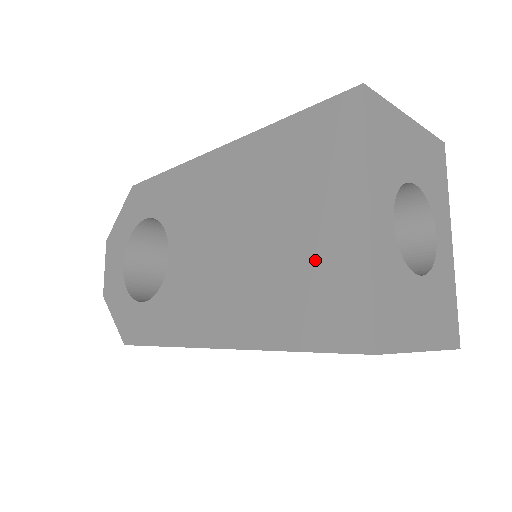
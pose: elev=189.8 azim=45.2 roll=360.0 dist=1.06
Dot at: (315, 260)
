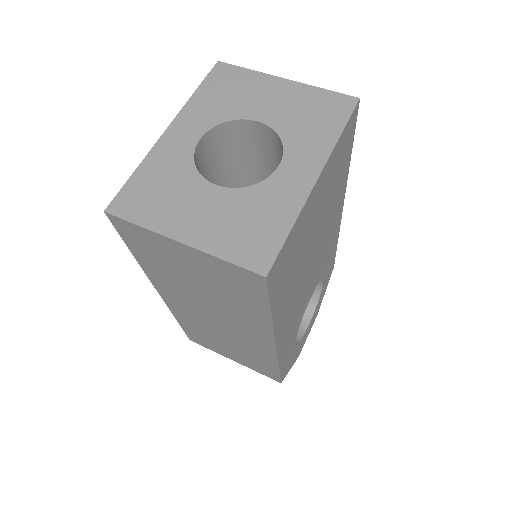
Dot at: occluded
